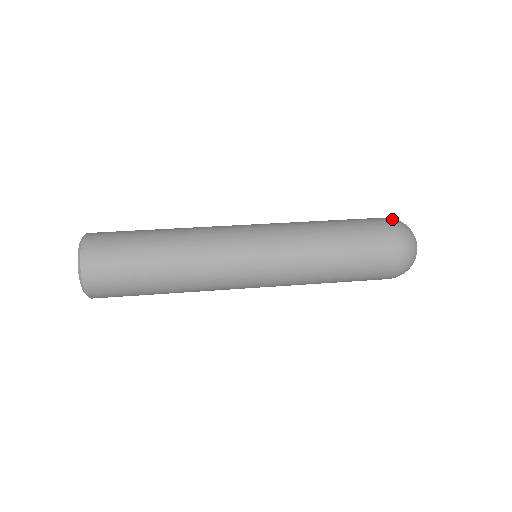
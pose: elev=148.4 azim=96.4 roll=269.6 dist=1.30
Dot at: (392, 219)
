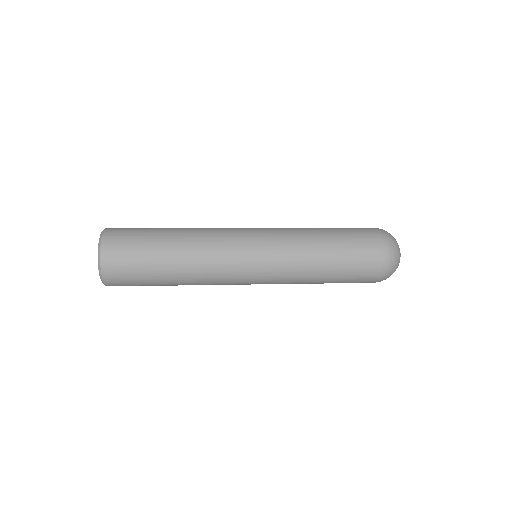
Dot at: occluded
